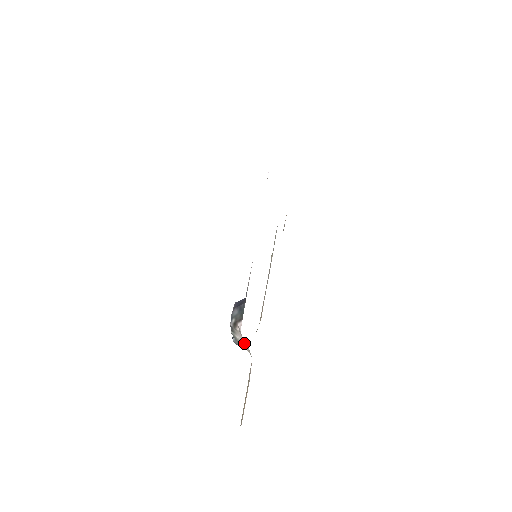
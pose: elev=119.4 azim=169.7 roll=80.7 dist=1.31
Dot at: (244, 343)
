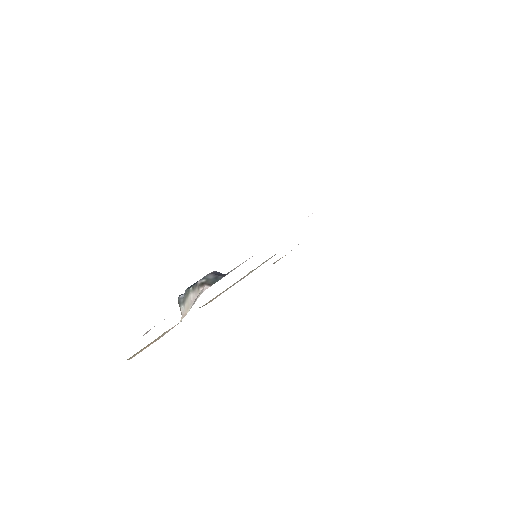
Dot at: (191, 304)
